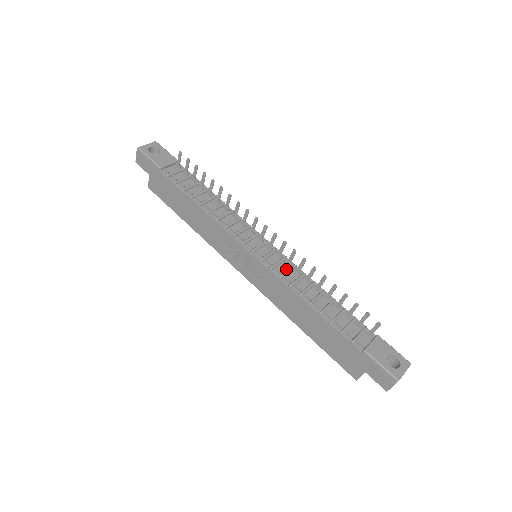
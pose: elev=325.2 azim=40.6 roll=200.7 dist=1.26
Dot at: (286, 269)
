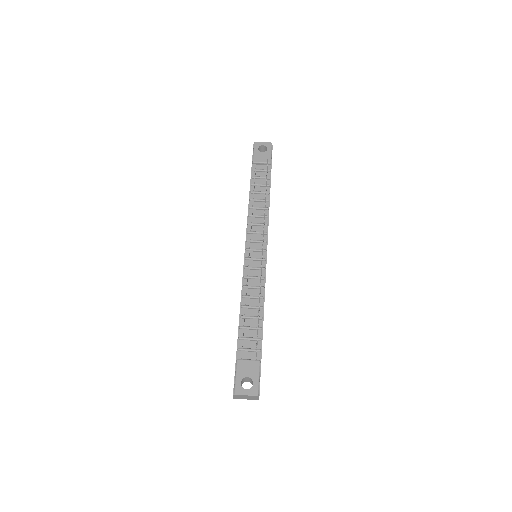
Dot at: (255, 275)
